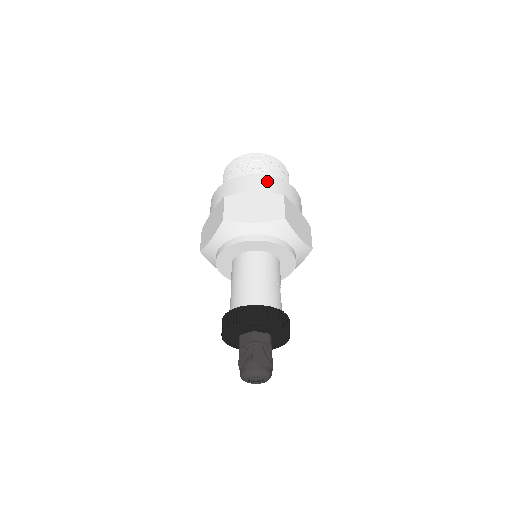
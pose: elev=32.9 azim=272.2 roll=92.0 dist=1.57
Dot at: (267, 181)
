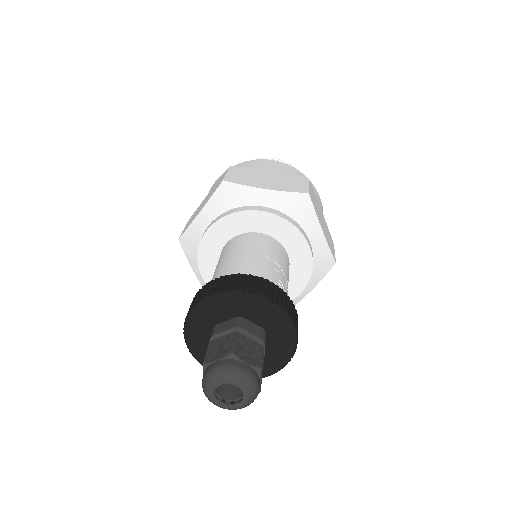
Dot at: occluded
